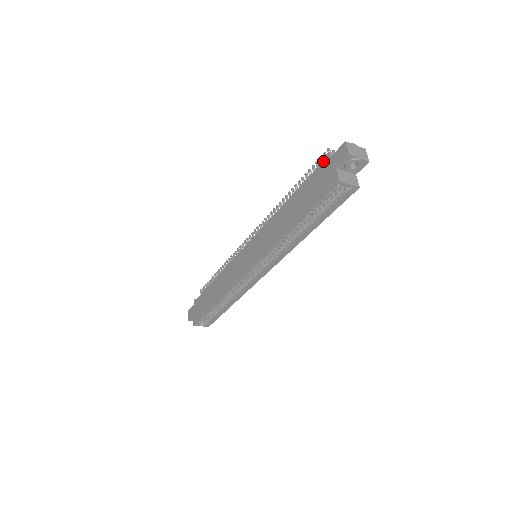
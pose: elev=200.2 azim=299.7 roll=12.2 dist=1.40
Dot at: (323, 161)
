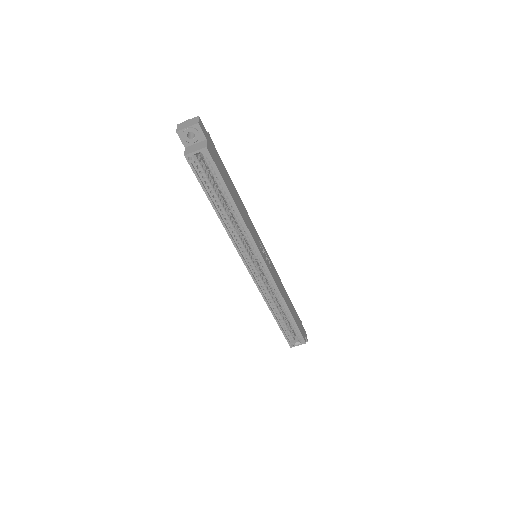
Dot at: occluded
